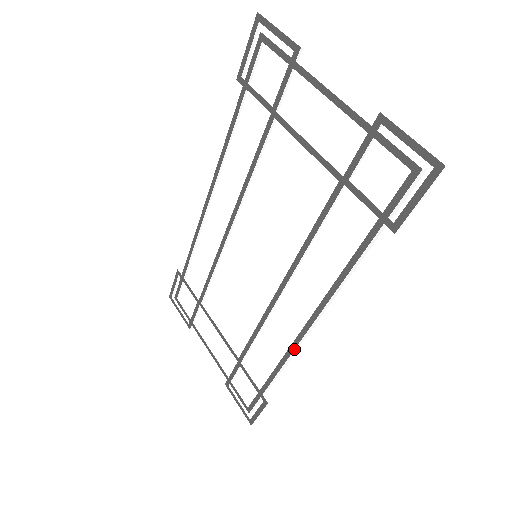
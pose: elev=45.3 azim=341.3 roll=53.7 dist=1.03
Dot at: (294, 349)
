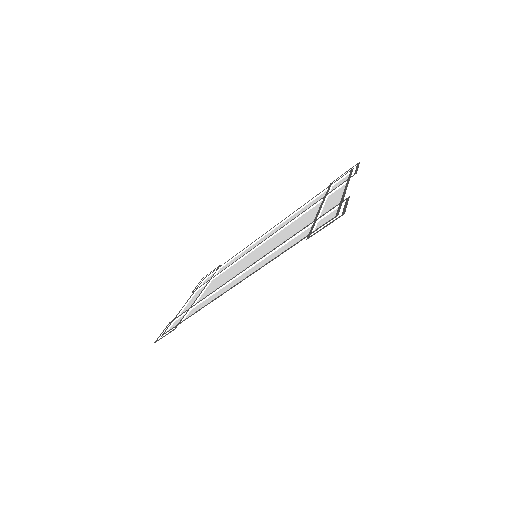
Dot at: (218, 297)
